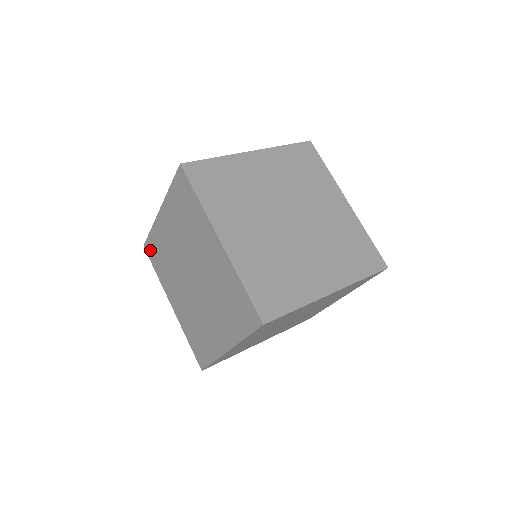
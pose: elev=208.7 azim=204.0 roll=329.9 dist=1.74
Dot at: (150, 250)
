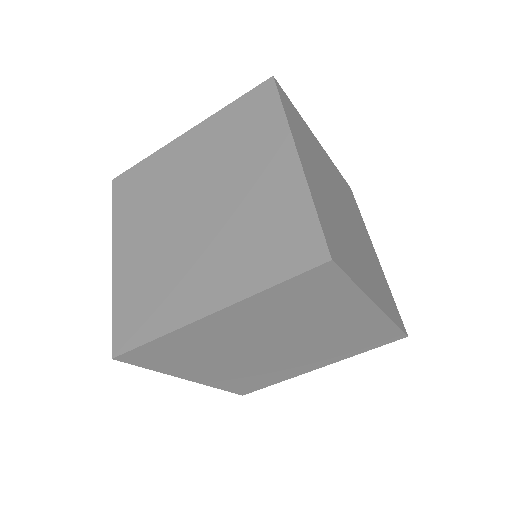
Dot at: (124, 183)
